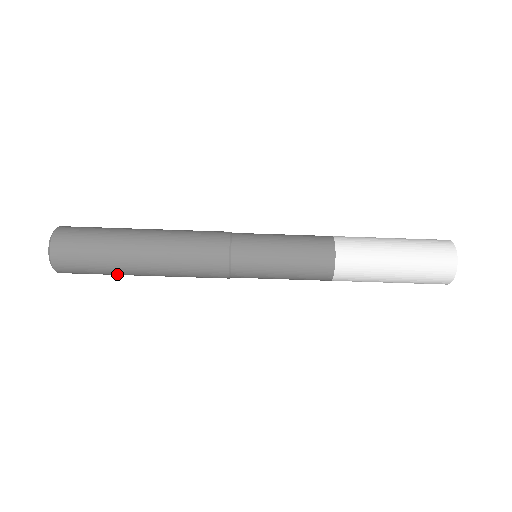
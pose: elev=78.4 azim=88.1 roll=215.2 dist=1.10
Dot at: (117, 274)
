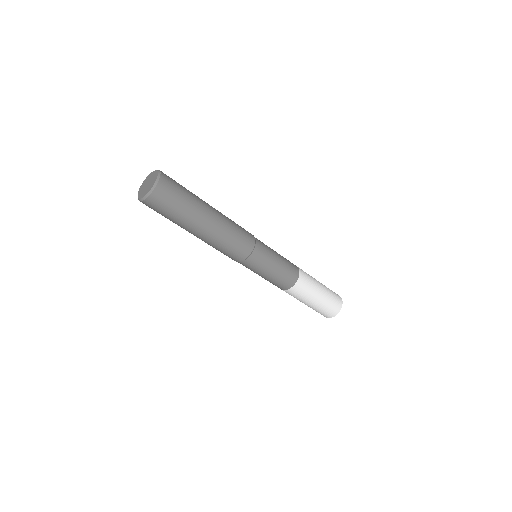
Dot at: occluded
